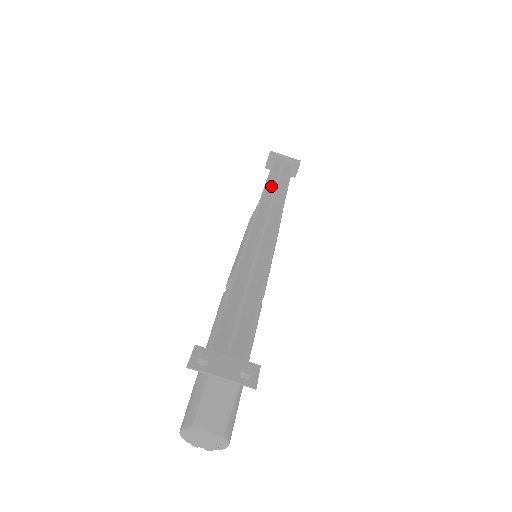
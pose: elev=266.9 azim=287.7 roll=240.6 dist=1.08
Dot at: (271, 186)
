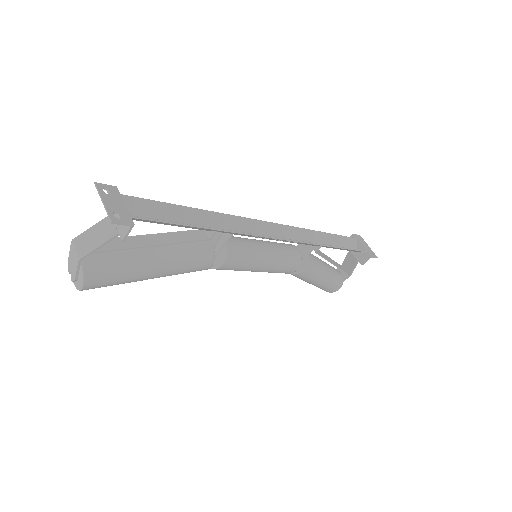
Dot at: (324, 239)
